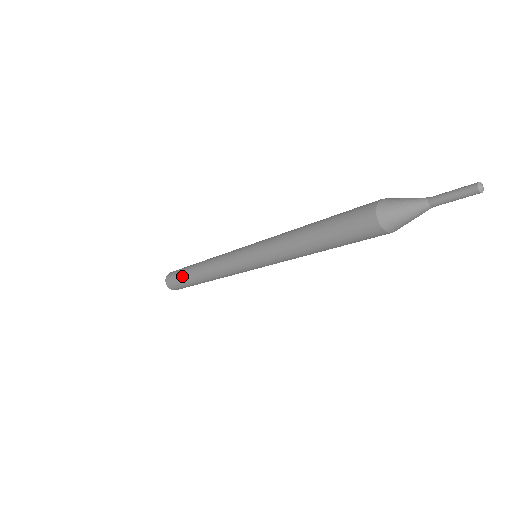
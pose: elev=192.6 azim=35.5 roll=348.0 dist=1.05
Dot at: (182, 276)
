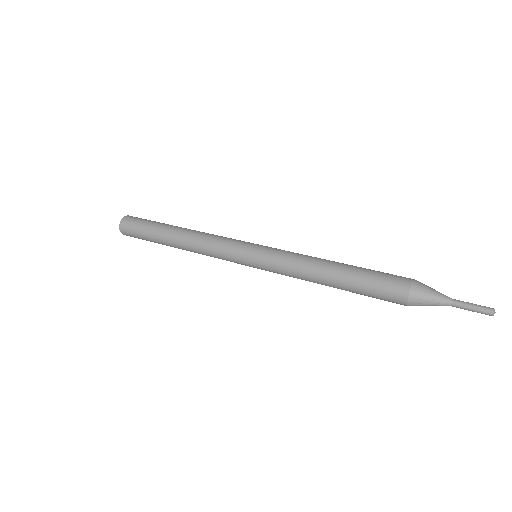
Dot at: (149, 236)
